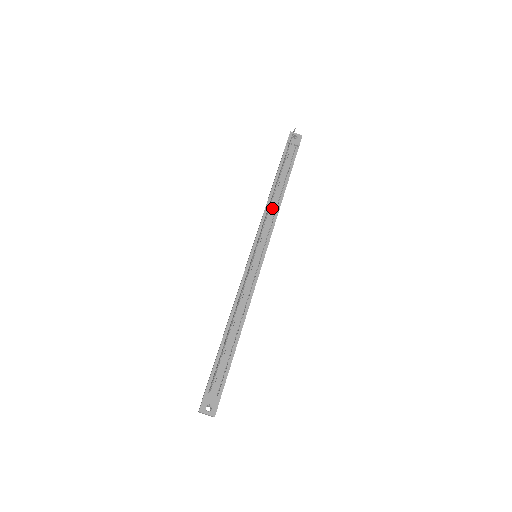
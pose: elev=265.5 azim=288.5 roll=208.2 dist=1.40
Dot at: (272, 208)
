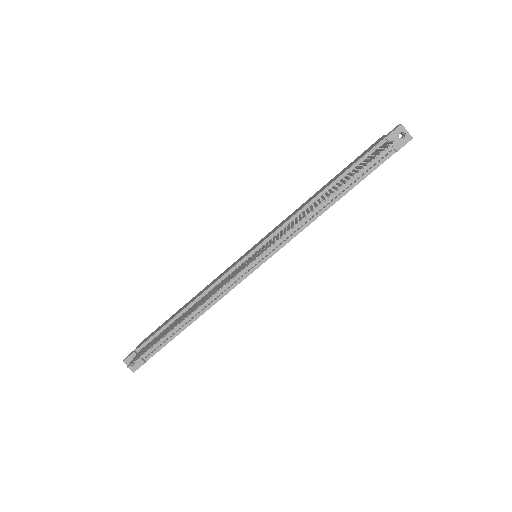
Dot at: occluded
